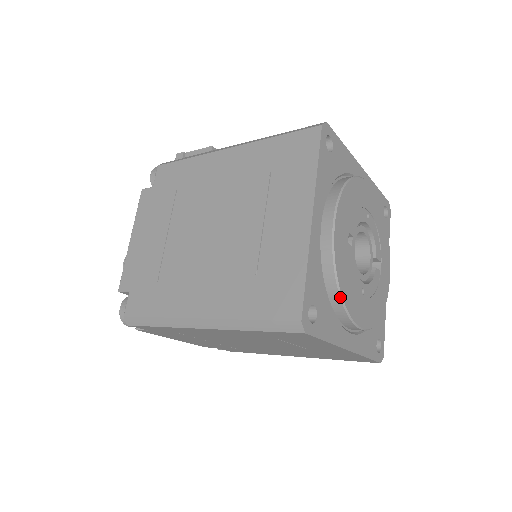
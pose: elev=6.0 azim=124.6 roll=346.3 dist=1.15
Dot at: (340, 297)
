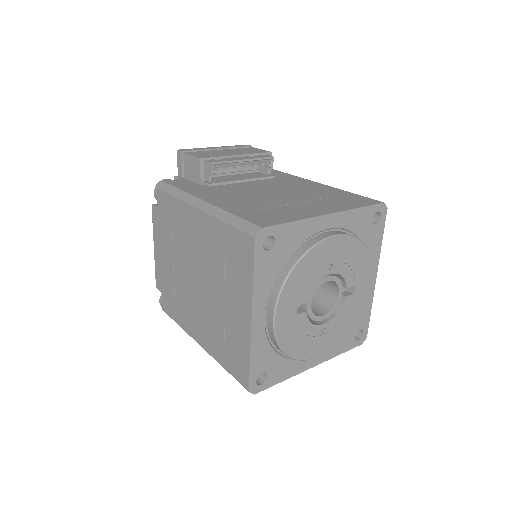
Dot at: (289, 357)
